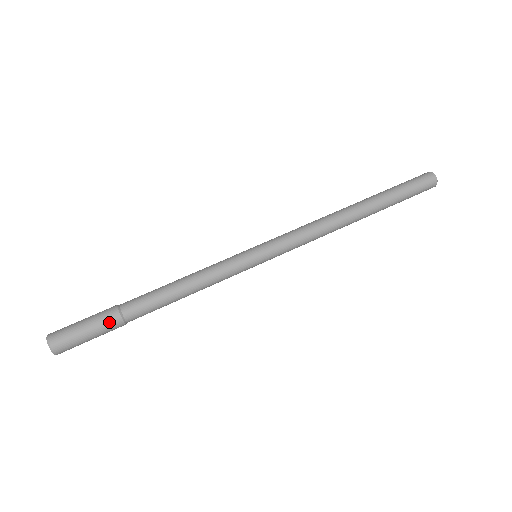
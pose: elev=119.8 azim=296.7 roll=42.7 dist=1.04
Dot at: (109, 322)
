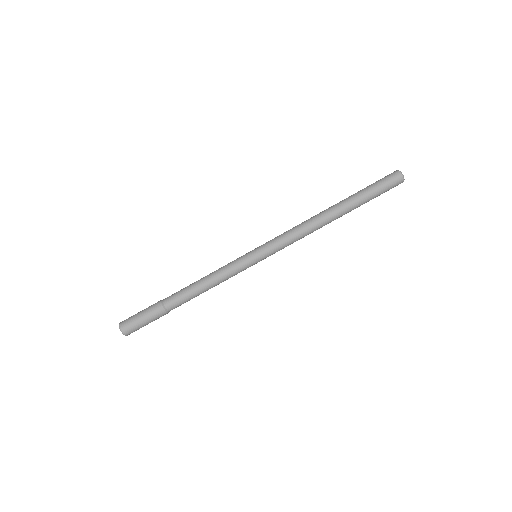
Dot at: (155, 309)
